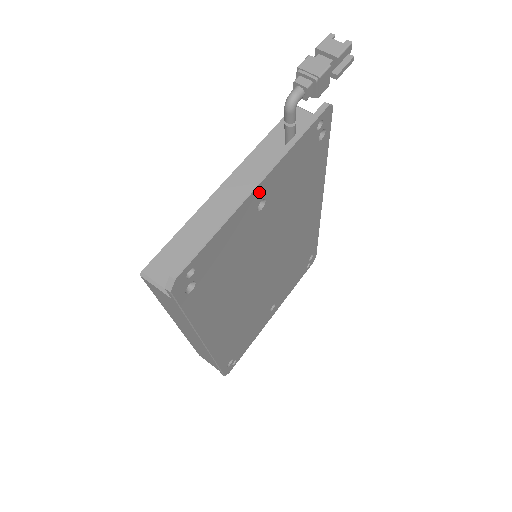
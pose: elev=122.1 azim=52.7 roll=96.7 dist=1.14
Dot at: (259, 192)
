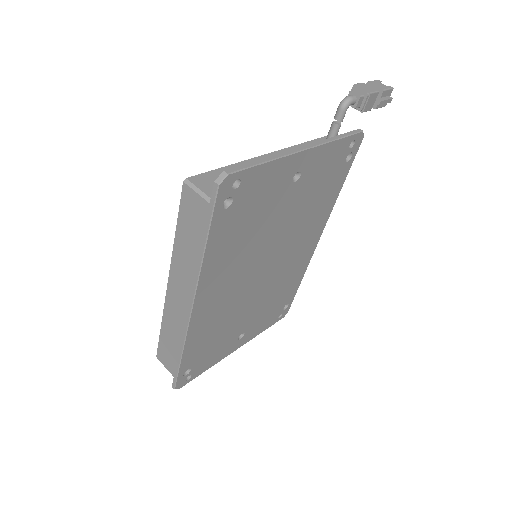
Dot at: (302, 159)
